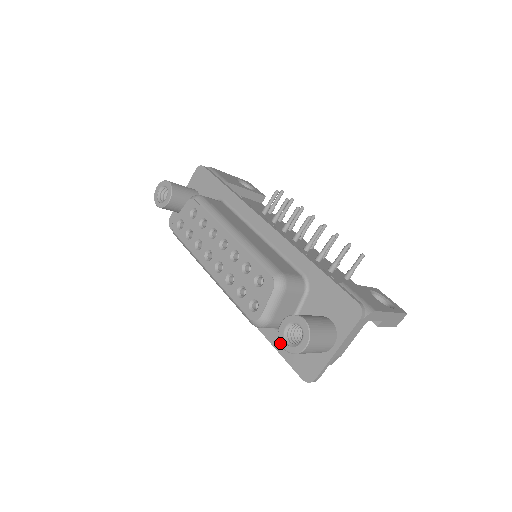
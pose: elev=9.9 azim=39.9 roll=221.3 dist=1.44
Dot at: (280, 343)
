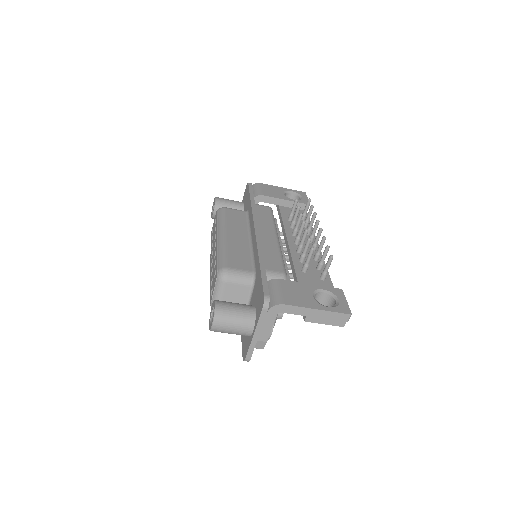
Dot at: (209, 322)
